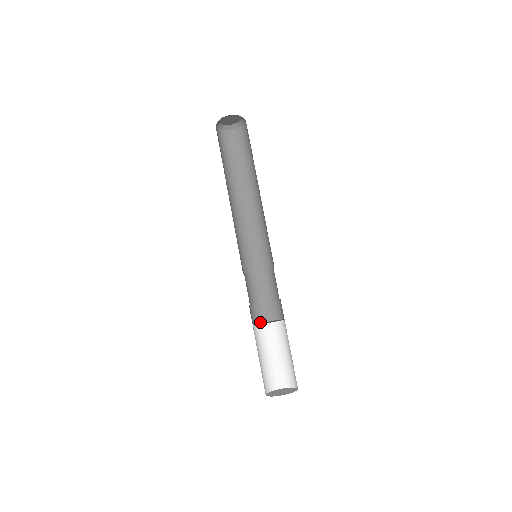
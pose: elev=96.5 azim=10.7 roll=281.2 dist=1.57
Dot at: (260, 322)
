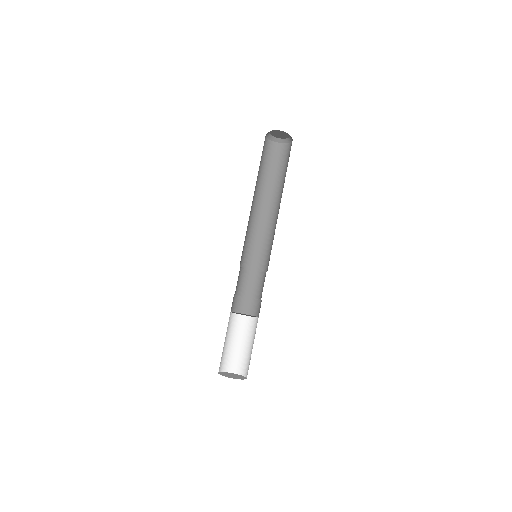
Dot at: (234, 311)
